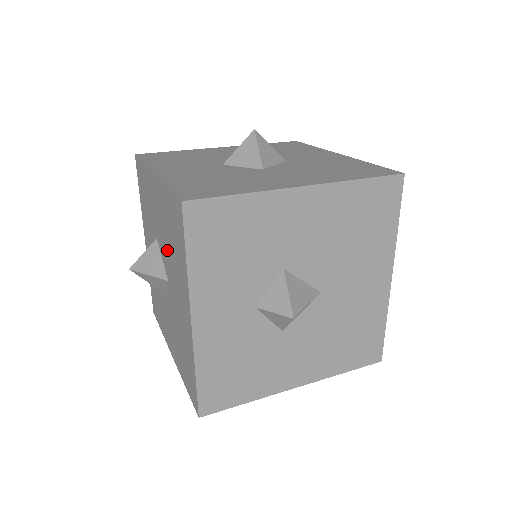
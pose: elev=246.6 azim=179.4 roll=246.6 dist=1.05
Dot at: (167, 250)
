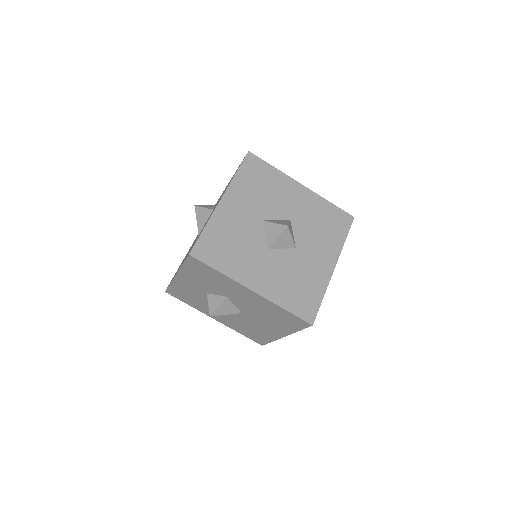
Dot at: (255, 312)
